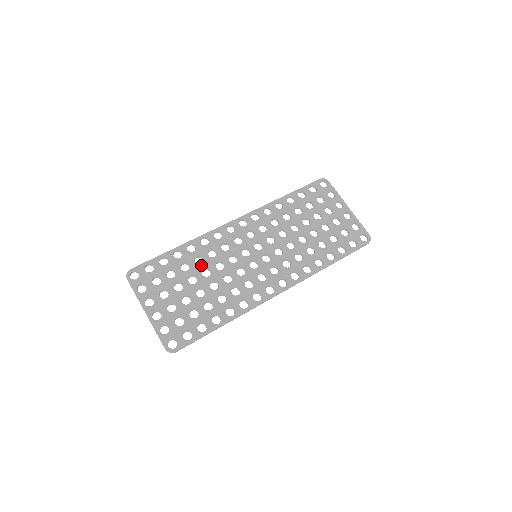
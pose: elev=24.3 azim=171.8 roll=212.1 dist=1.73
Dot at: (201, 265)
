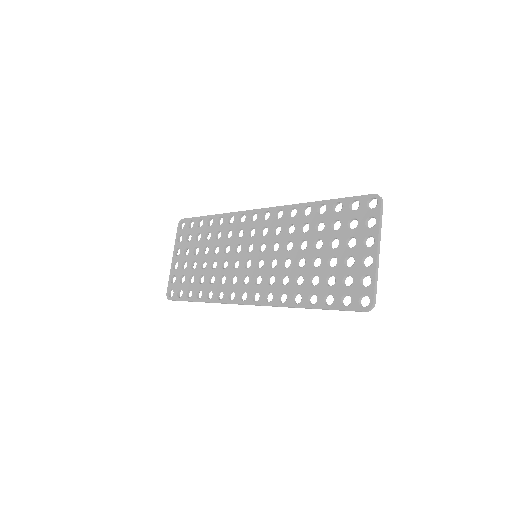
Dot at: (217, 241)
